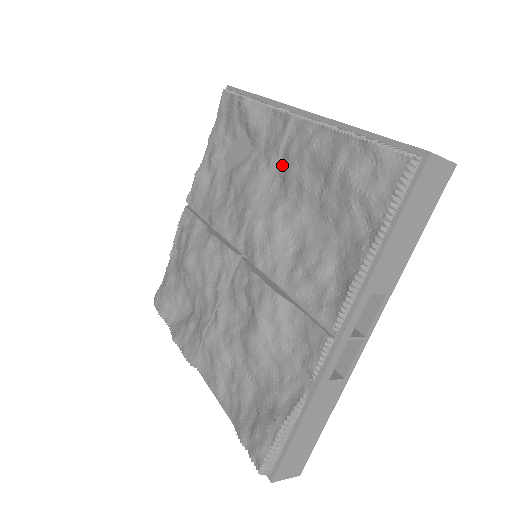
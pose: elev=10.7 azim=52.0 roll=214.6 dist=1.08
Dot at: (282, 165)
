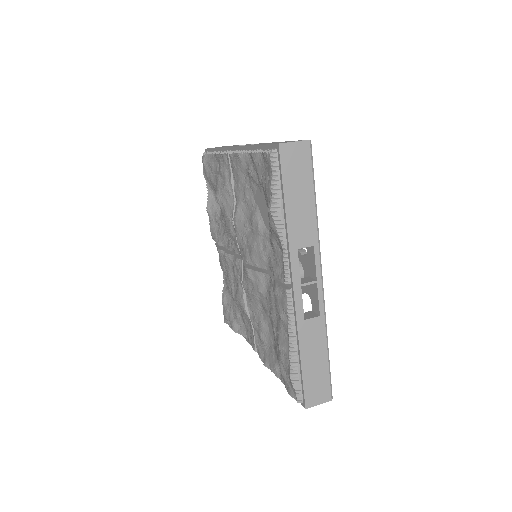
Dot at: (273, 281)
